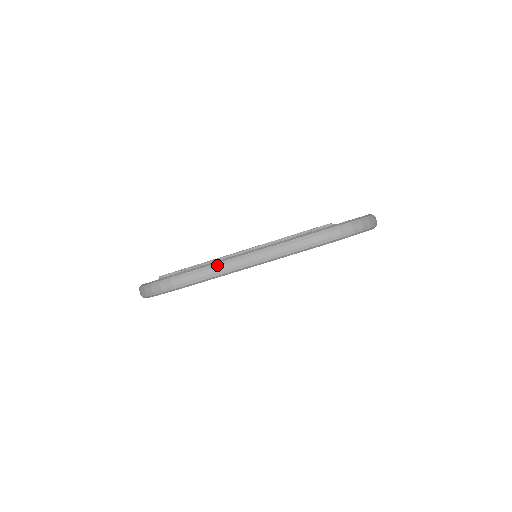
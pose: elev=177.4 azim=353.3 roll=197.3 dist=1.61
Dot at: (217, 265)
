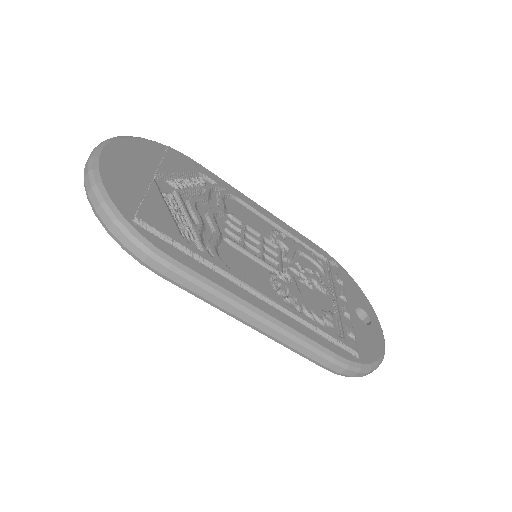
Dot at: (219, 296)
